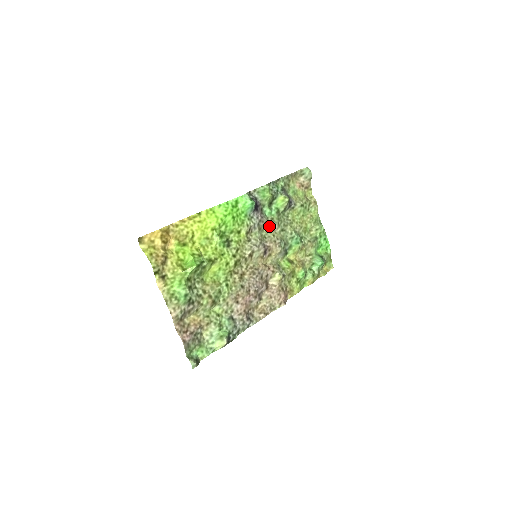
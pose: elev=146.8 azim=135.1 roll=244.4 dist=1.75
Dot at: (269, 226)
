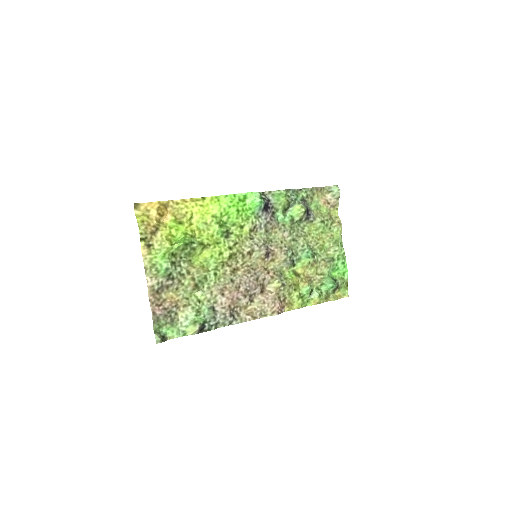
Dot at: (279, 231)
